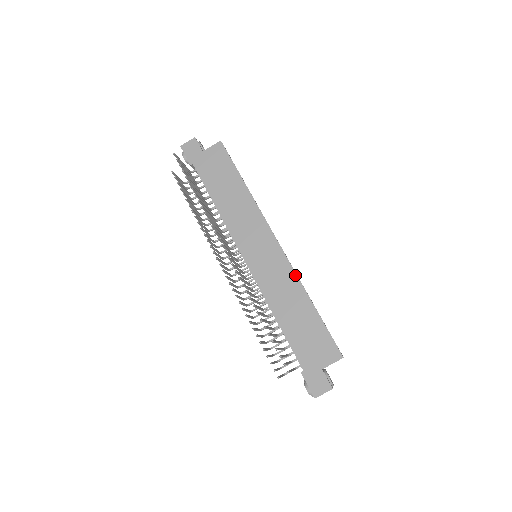
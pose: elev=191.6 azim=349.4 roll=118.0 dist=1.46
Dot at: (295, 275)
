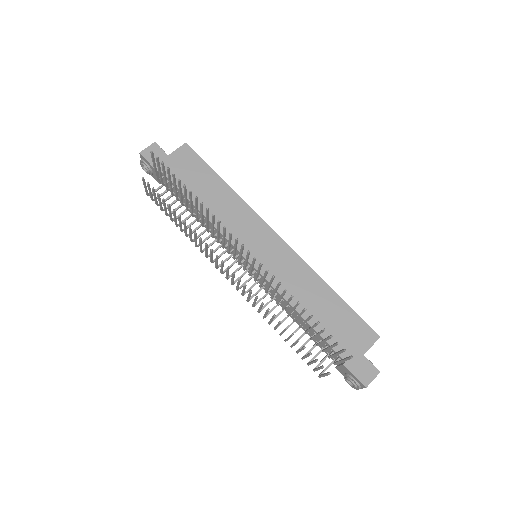
Dot at: (307, 265)
